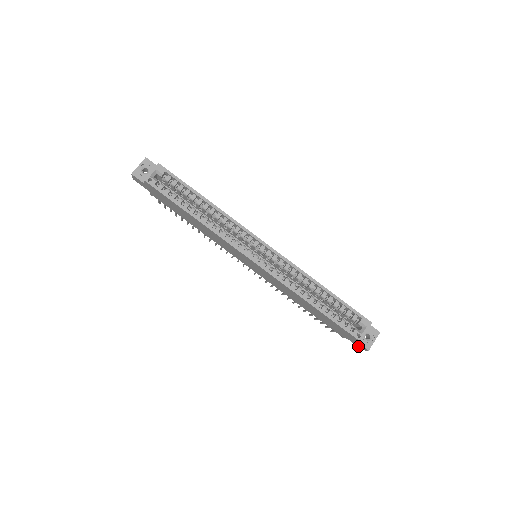
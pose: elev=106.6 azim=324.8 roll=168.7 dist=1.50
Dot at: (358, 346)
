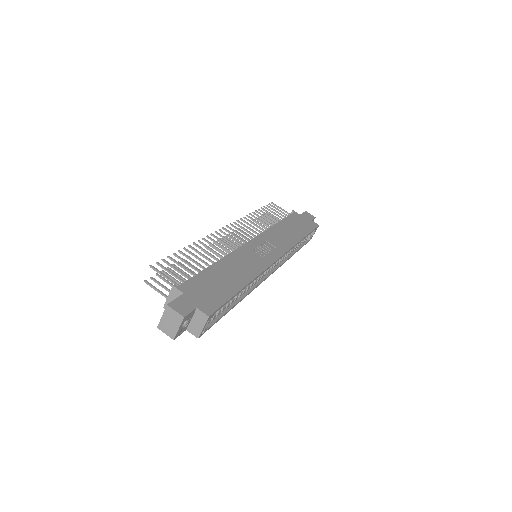
Dot at: occluded
